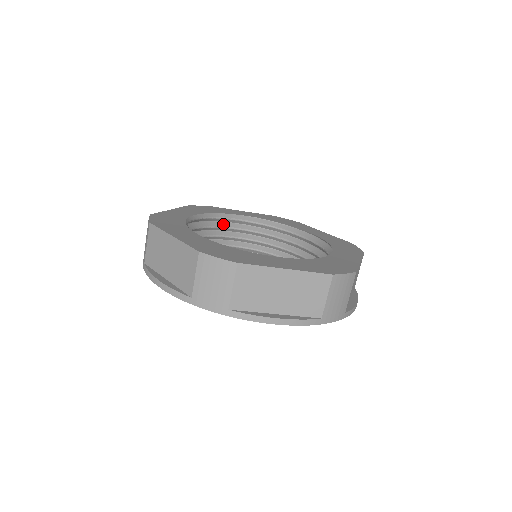
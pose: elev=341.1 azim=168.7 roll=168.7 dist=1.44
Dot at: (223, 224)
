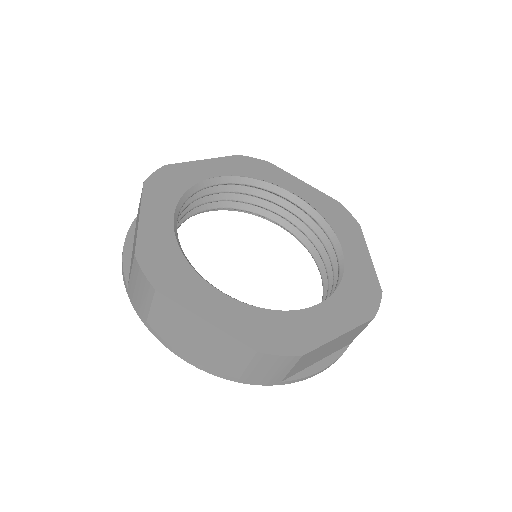
Dot at: (192, 197)
